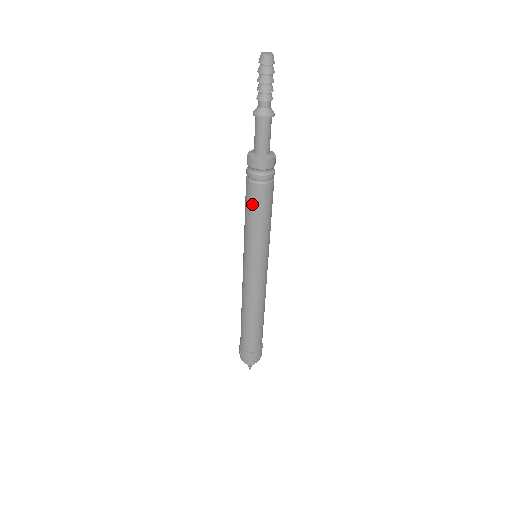
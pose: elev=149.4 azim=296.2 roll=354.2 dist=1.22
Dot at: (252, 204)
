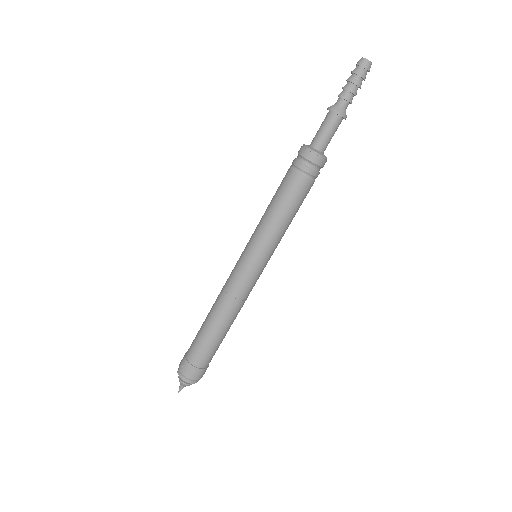
Dot at: (288, 196)
